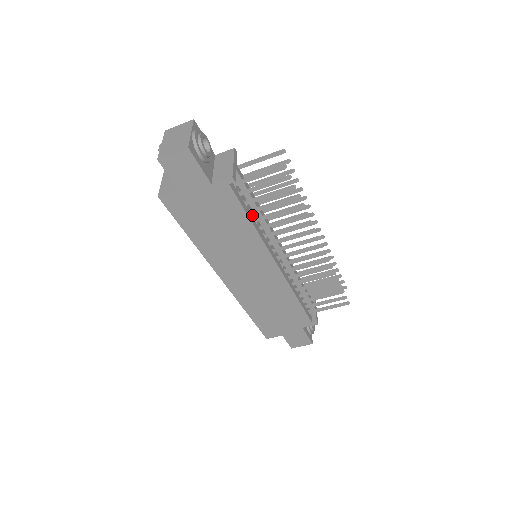
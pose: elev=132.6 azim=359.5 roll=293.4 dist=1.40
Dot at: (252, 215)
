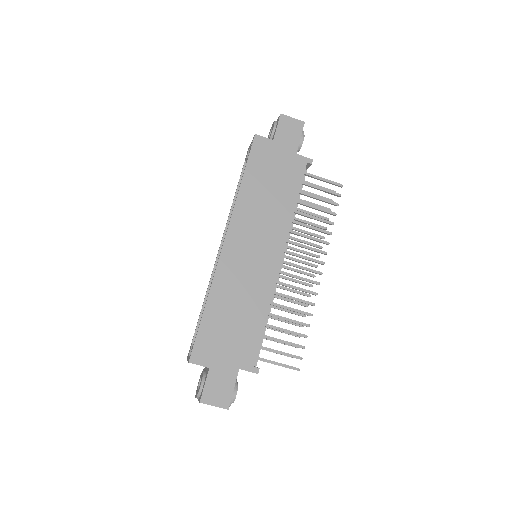
Dot at: occluded
